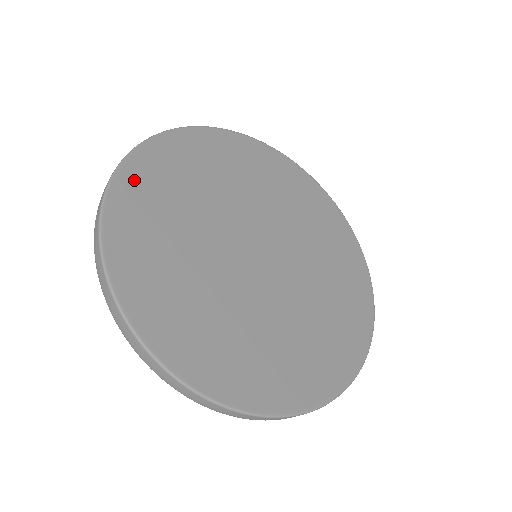
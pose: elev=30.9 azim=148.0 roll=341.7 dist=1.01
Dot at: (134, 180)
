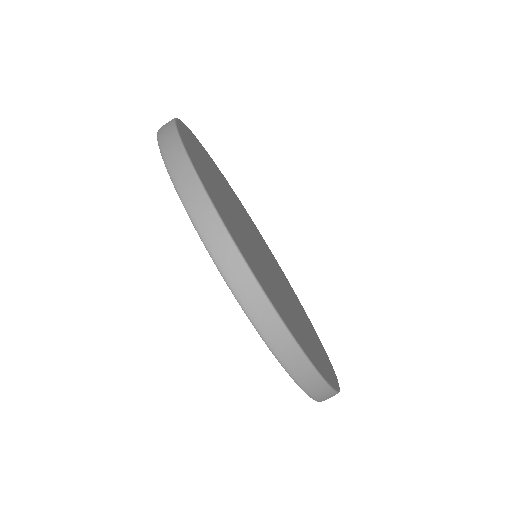
Dot at: (196, 163)
